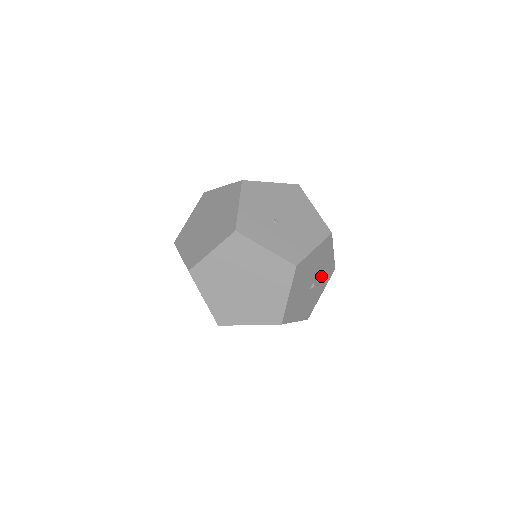
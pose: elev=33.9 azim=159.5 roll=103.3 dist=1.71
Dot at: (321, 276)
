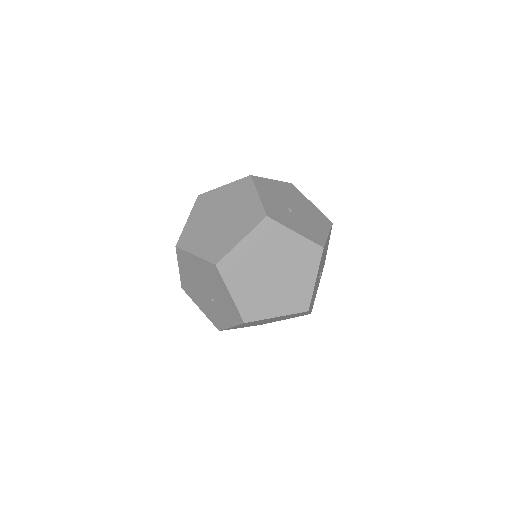
Dot at: occluded
